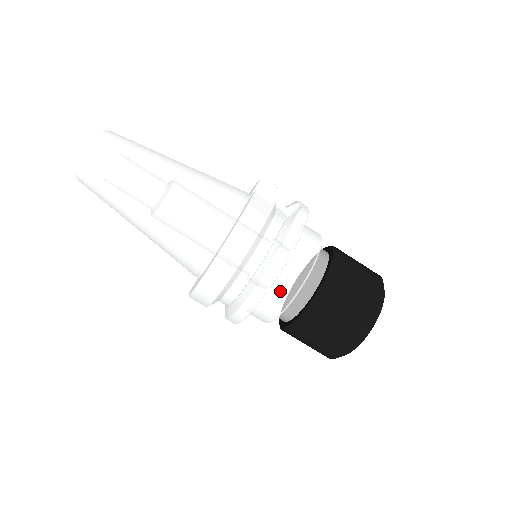
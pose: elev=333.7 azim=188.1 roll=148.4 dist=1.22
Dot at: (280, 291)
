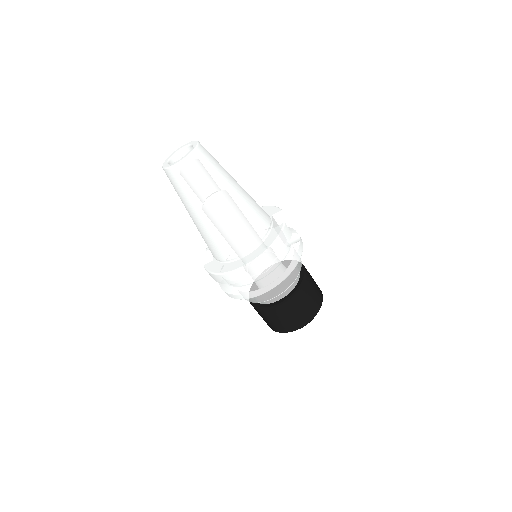
Dot at: (274, 289)
